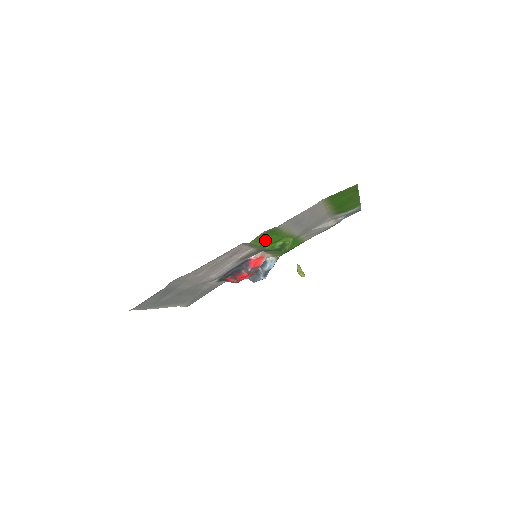
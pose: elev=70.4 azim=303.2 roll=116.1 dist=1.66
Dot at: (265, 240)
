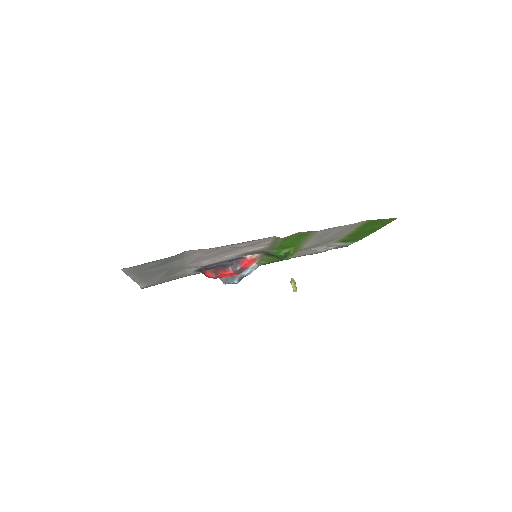
Dot at: (287, 241)
